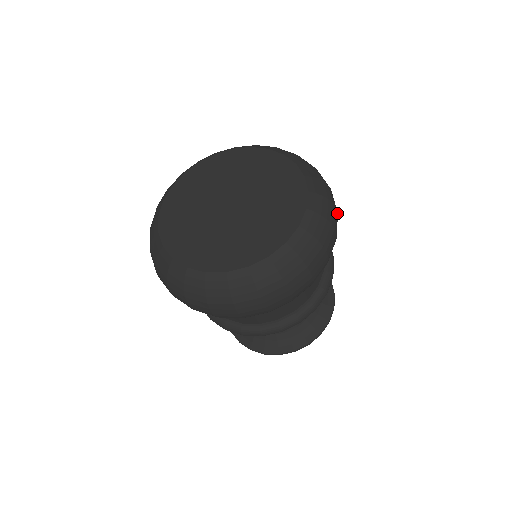
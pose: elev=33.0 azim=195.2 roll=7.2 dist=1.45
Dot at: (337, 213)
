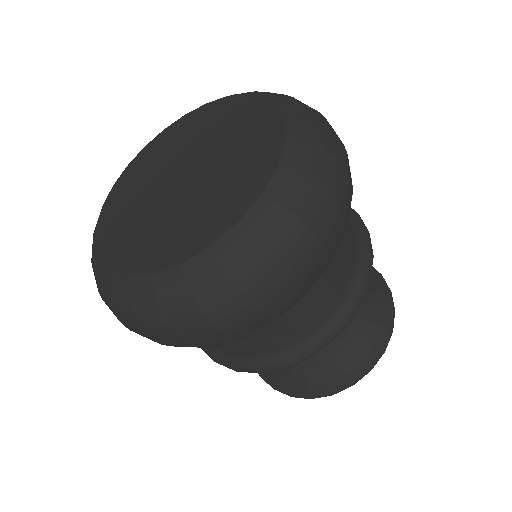
Dot at: occluded
